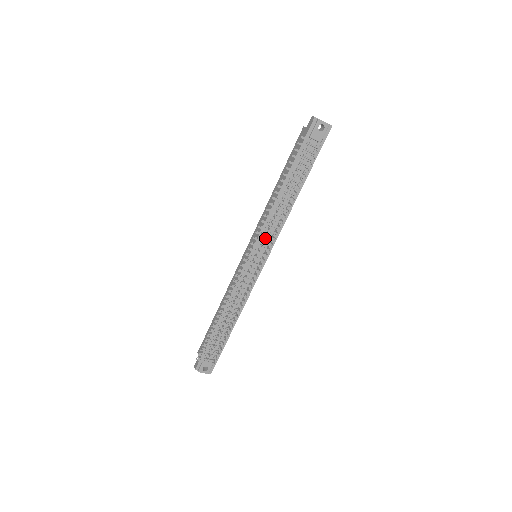
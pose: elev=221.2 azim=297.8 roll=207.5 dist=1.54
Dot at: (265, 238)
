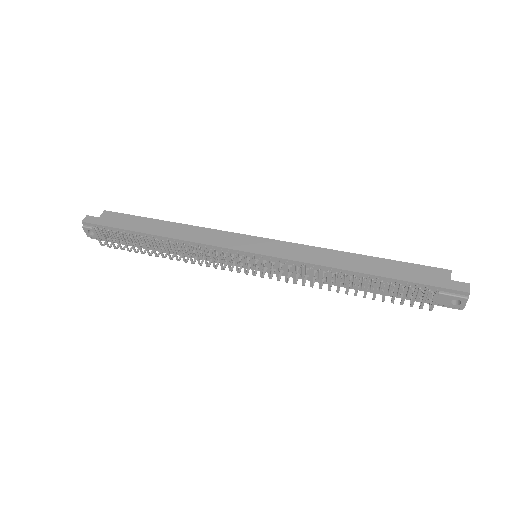
Dot at: (283, 265)
